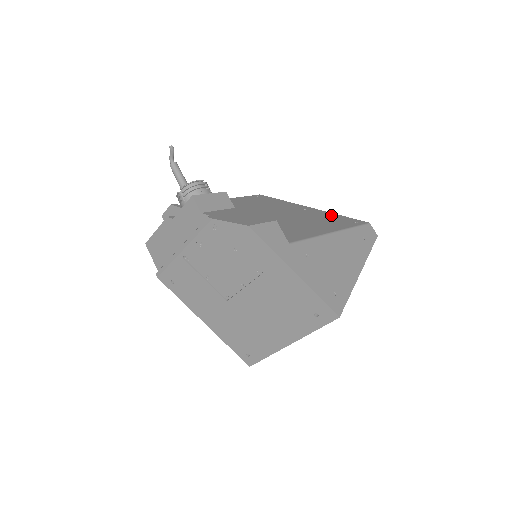
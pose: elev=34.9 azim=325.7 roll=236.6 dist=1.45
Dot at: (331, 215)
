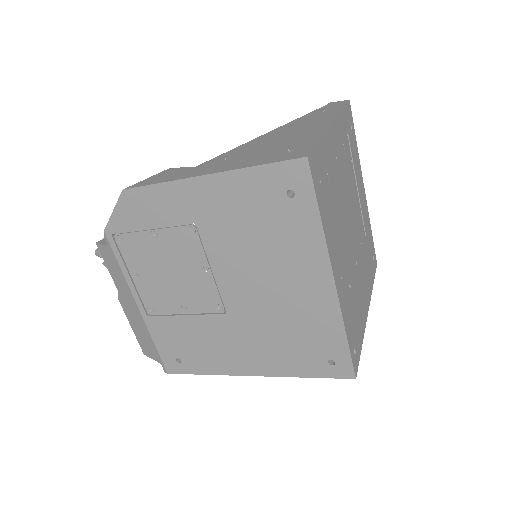
Dot at: occluded
